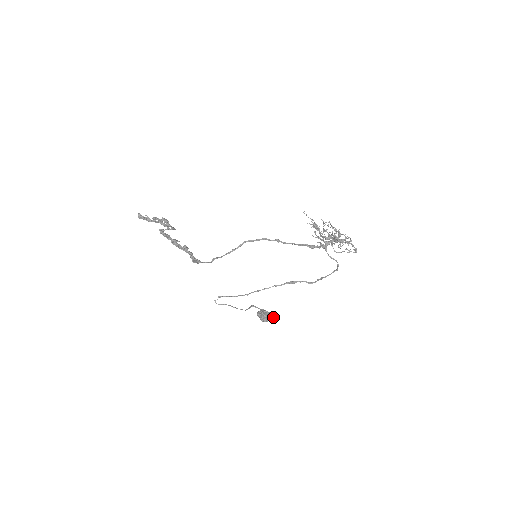
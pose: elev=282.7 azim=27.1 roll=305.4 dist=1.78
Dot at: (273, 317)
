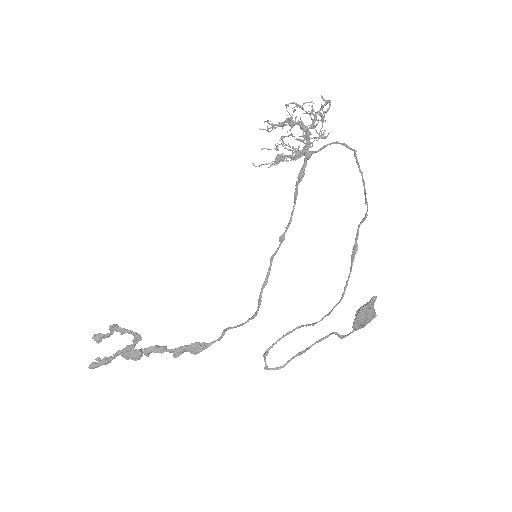
Dot at: (372, 298)
